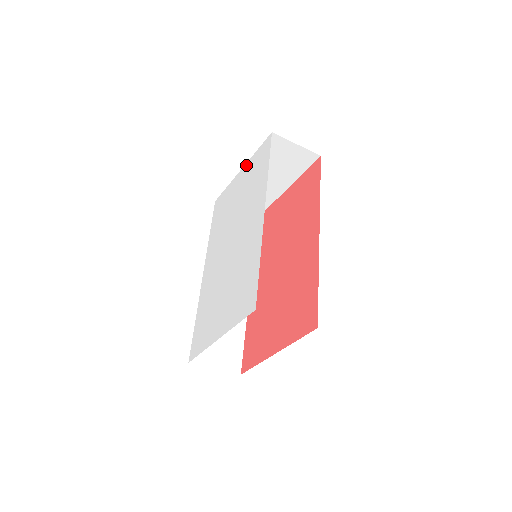
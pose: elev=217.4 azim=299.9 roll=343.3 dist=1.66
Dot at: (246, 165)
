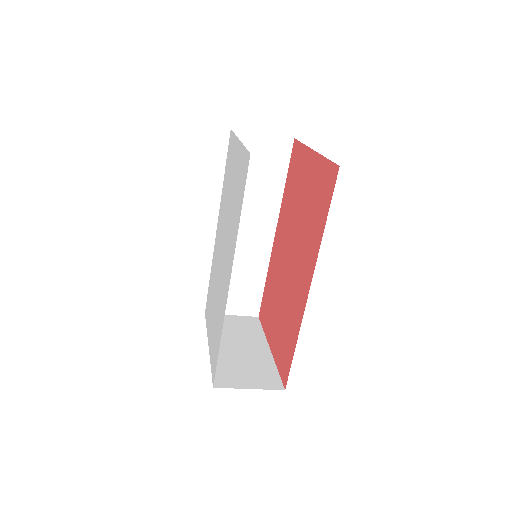
Dot at: (240, 146)
